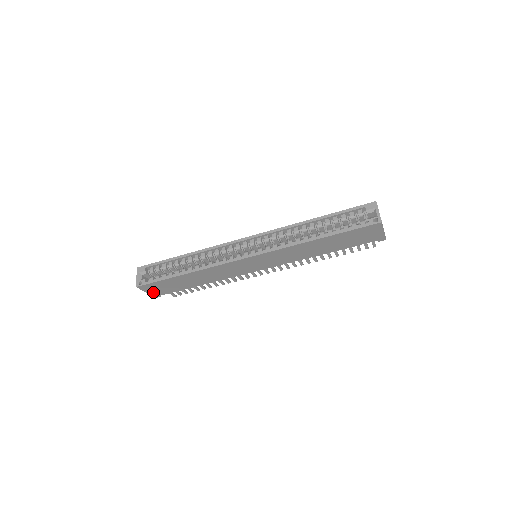
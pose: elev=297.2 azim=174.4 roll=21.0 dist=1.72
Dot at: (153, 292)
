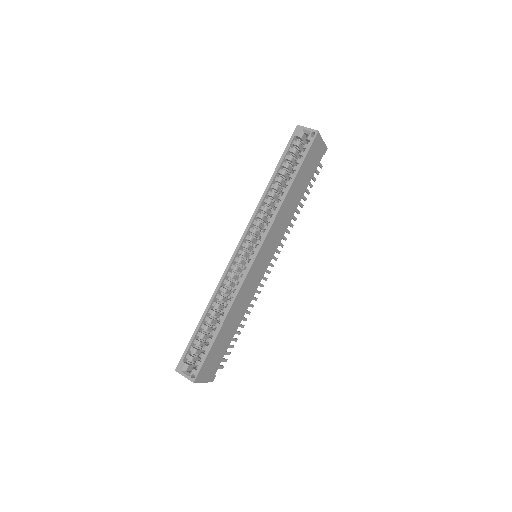
Dot at: (208, 376)
